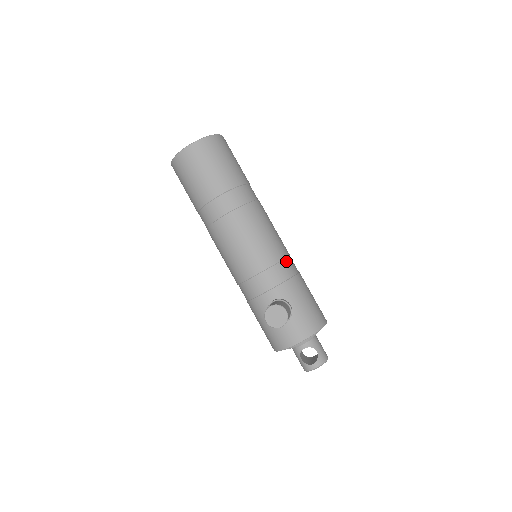
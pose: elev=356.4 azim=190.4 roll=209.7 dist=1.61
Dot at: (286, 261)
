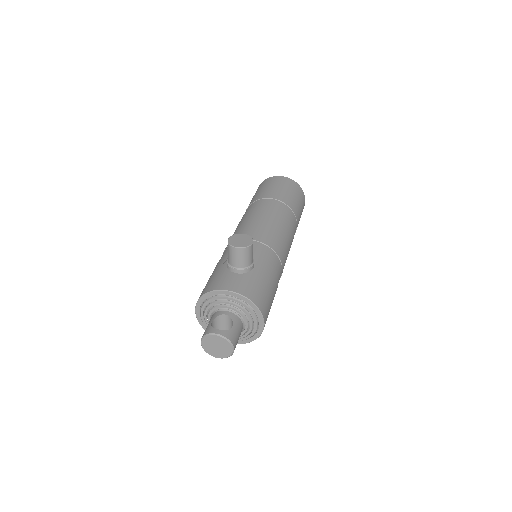
Dot at: (278, 260)
